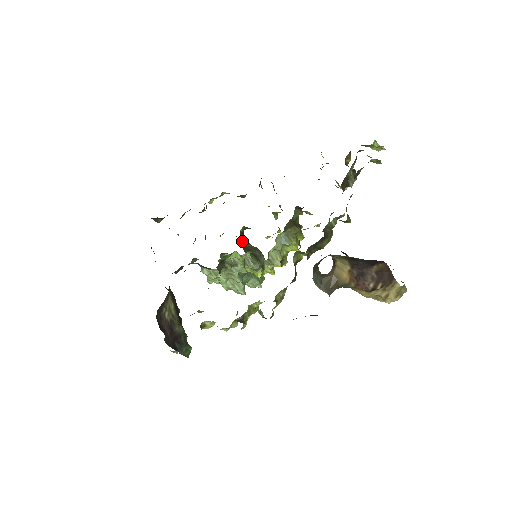
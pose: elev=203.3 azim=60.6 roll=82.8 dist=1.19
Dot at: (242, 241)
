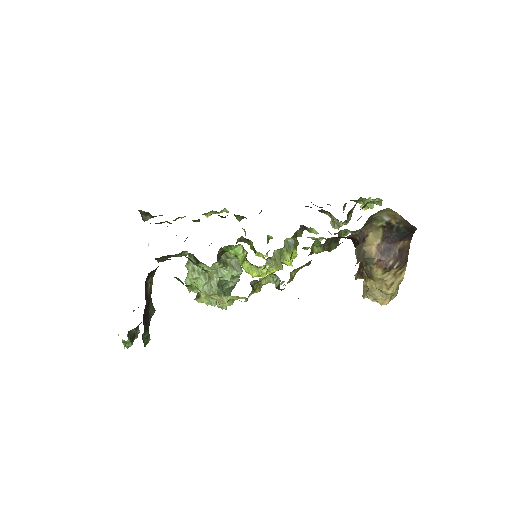
Dot at: occluded
